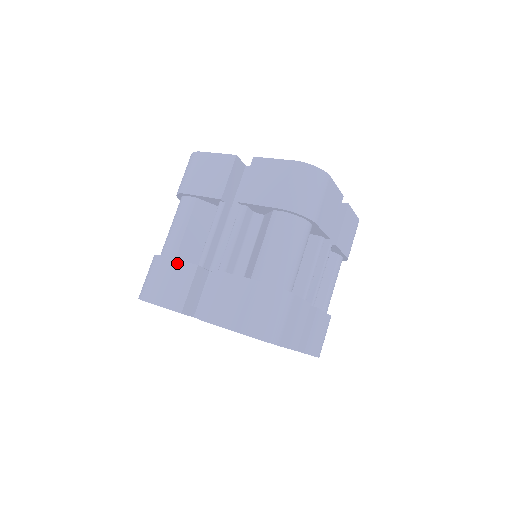
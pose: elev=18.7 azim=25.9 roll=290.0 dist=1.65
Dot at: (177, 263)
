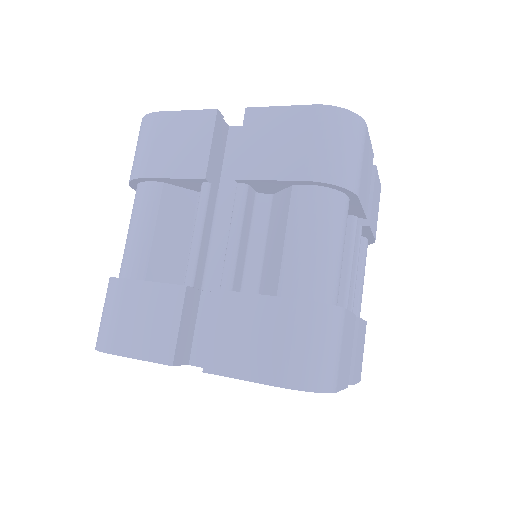
Dot at: (151, 287)
